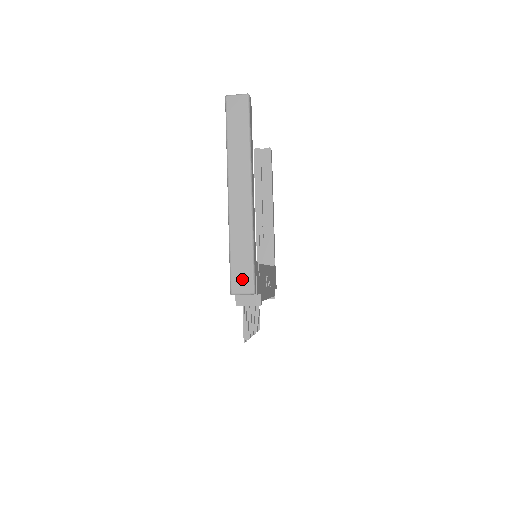
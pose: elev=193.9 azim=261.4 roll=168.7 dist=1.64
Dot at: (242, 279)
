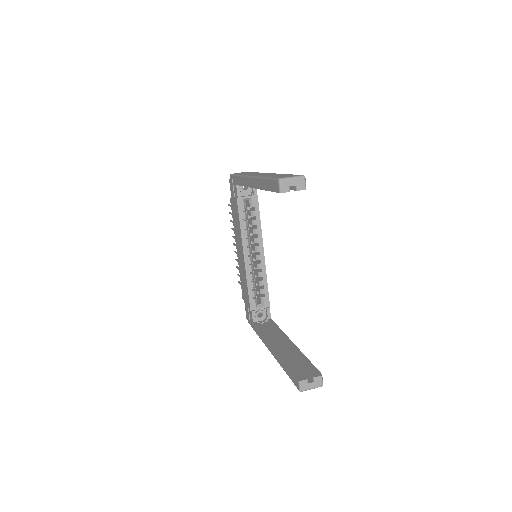
Dot at: occluded
